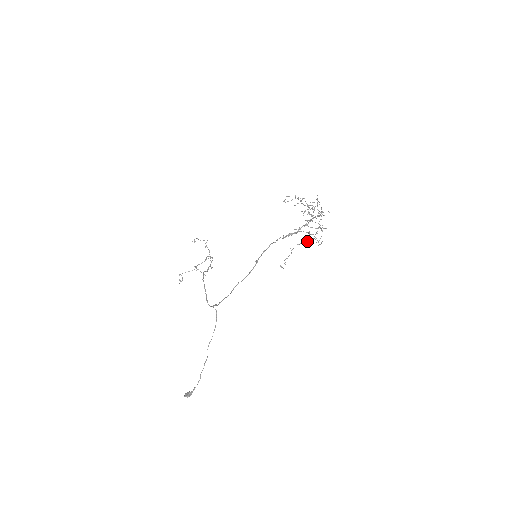
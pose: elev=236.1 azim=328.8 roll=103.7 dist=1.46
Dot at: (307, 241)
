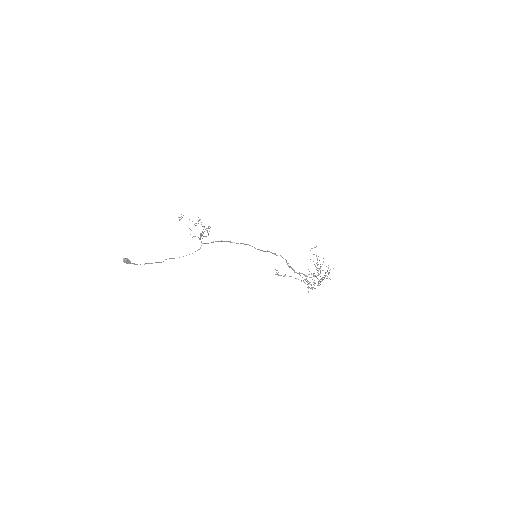
Dot at: occluded
